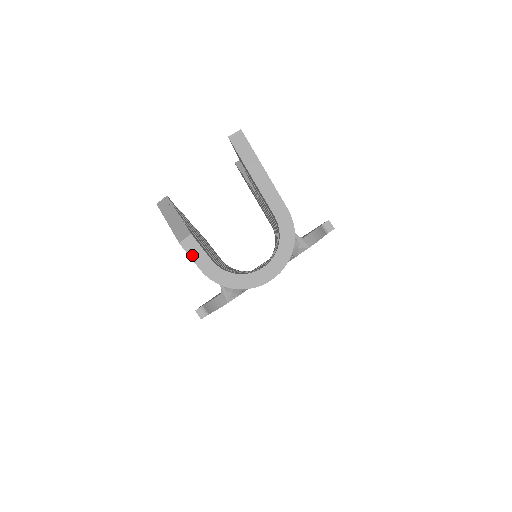
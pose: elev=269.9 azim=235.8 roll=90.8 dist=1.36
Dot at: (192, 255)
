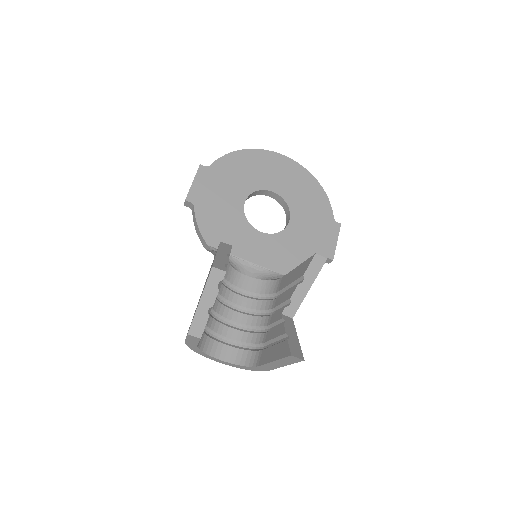
Dot at: (188, 339)
